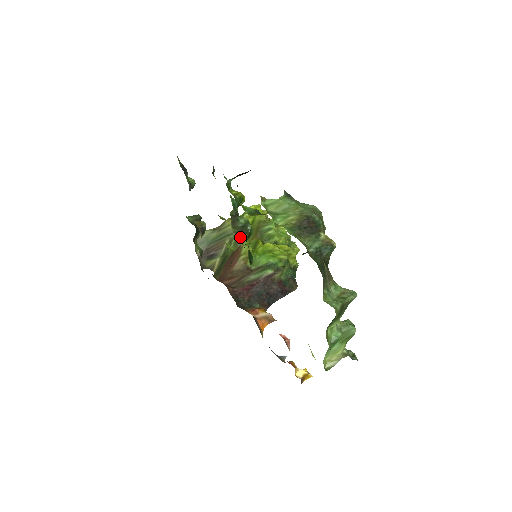
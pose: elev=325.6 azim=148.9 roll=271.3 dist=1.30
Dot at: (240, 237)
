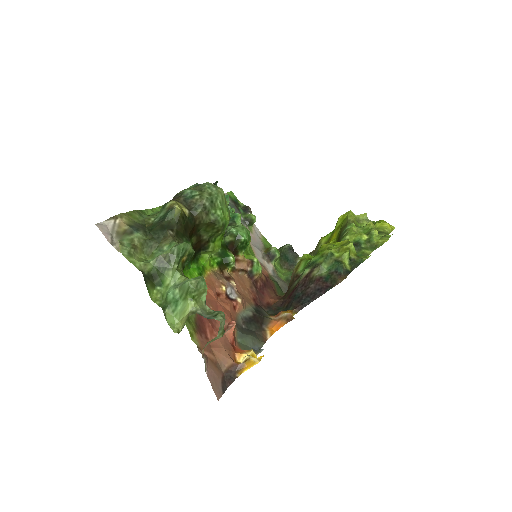
Dot at: occluded
